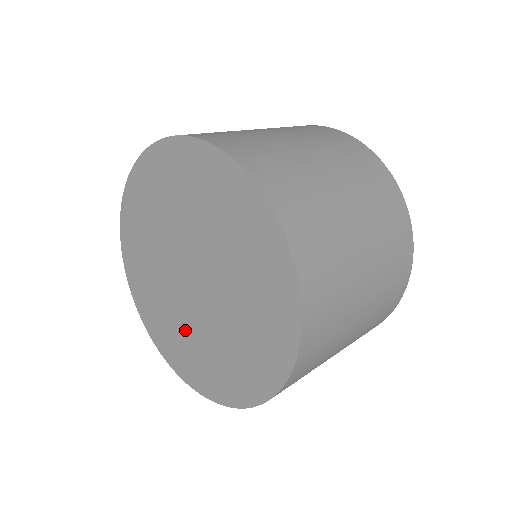
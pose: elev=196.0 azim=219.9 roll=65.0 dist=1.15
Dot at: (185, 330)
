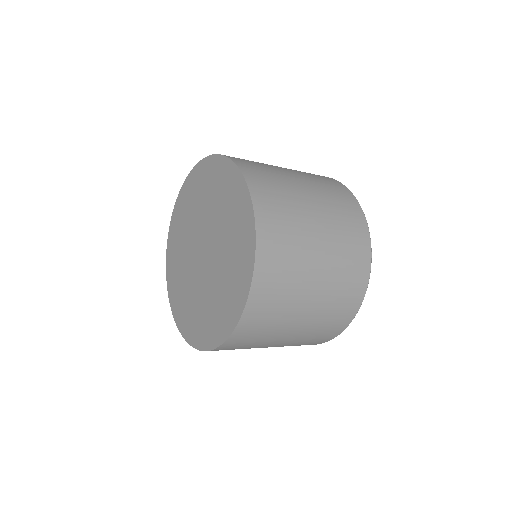
Dot at: (189, 290)
